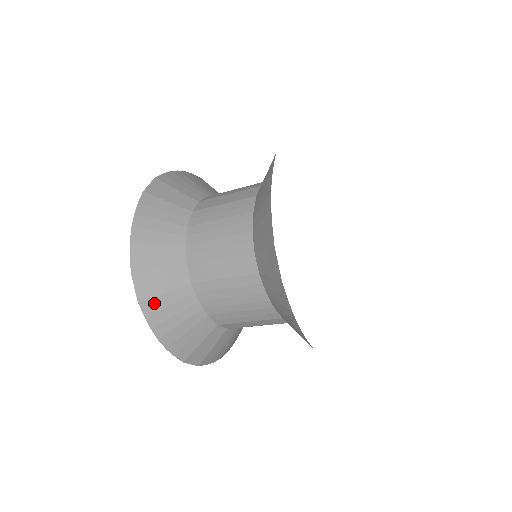
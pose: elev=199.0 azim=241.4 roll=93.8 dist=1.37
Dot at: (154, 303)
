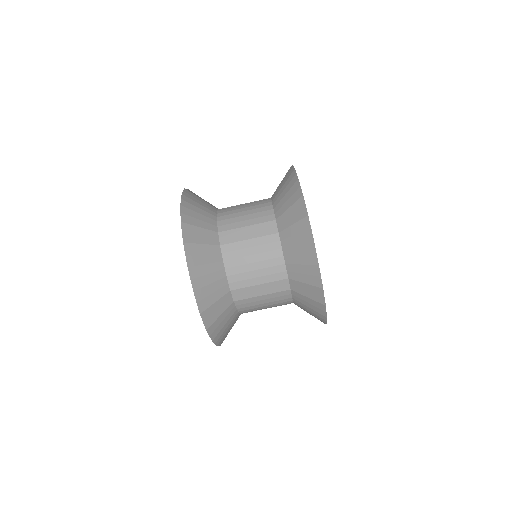
Dot at: (194, 248)
